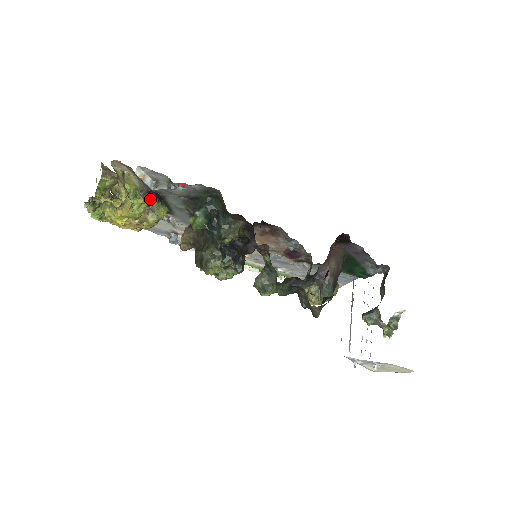
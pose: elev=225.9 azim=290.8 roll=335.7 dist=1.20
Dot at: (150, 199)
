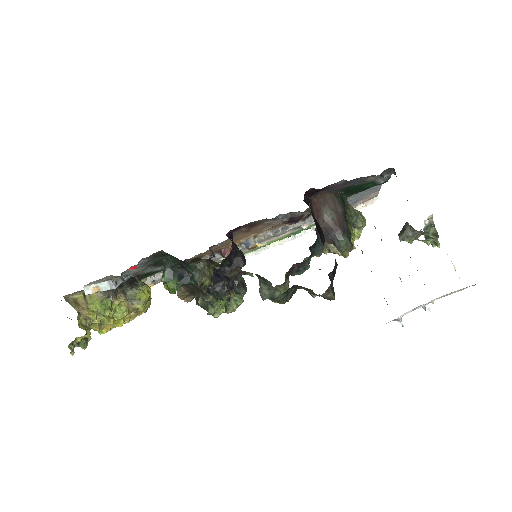
Dot at: (123, 293)
